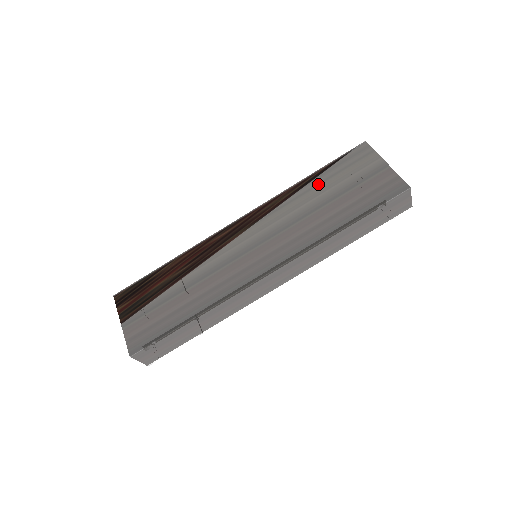
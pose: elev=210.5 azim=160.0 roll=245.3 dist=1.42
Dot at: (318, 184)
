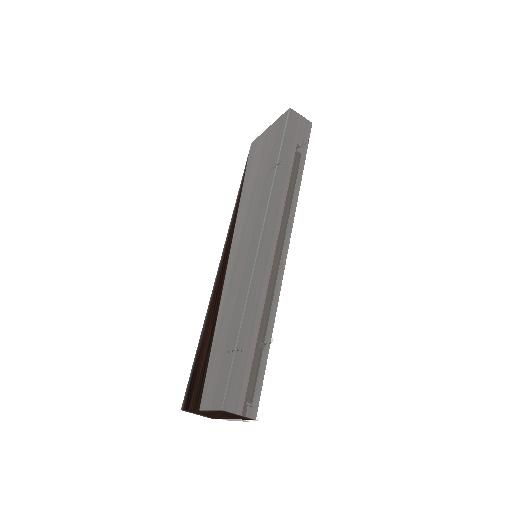
Dot at: (247, 181)
